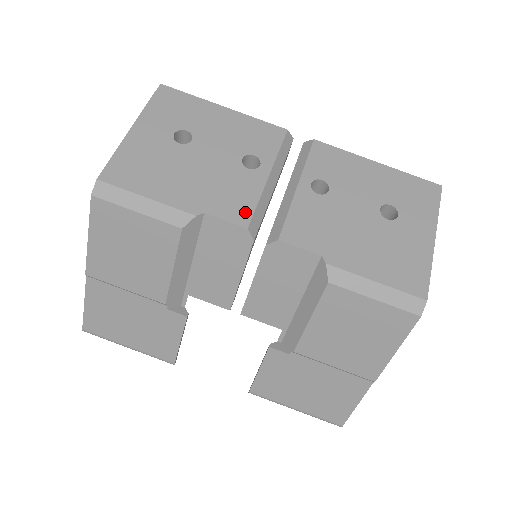
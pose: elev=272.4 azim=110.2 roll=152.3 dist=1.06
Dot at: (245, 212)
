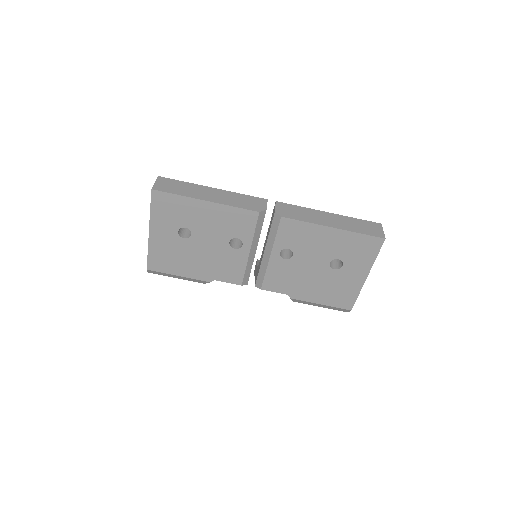
Dot at: (238, 277)
